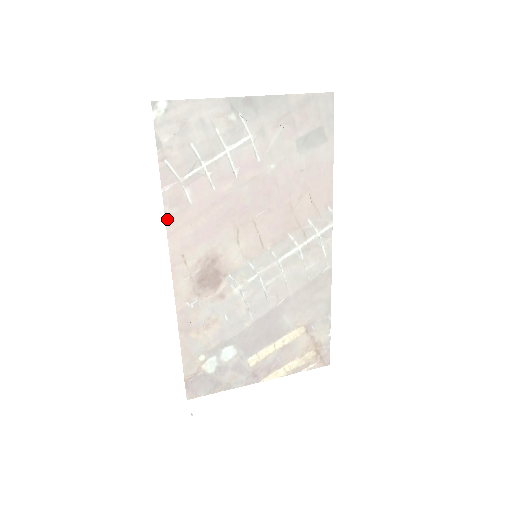
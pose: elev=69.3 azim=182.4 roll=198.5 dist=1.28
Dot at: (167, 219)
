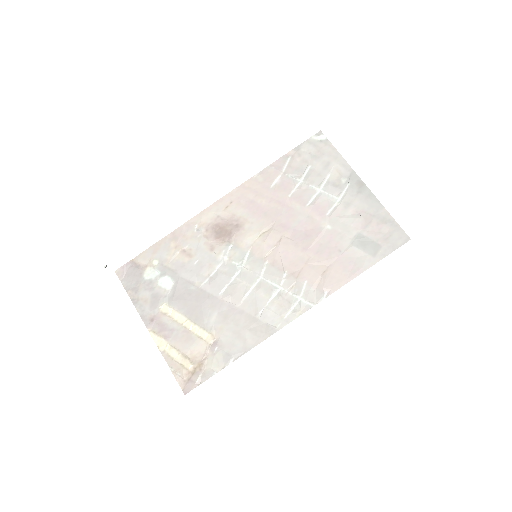
Dot at: (252, 179)
